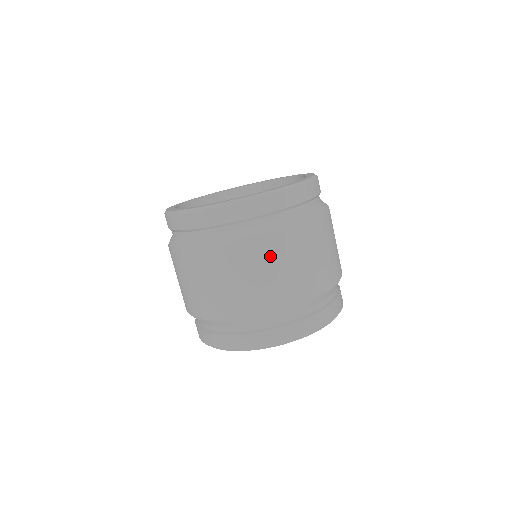
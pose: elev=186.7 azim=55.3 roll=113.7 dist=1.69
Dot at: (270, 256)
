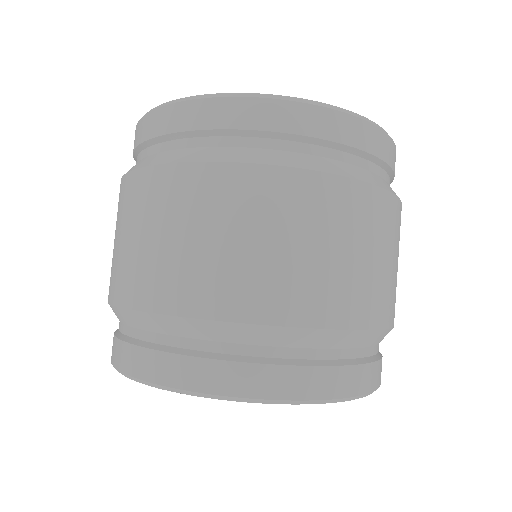
Dot at: (359, 221)
